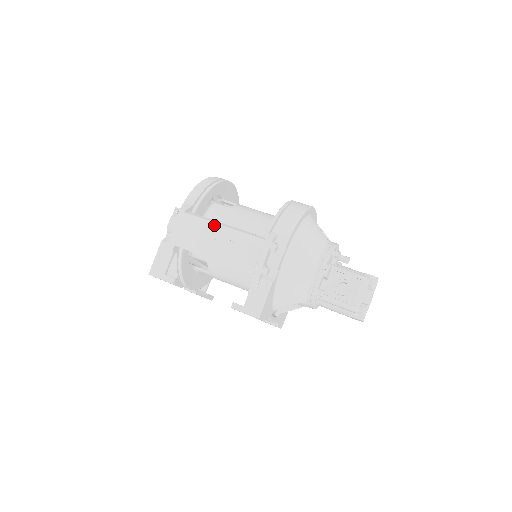
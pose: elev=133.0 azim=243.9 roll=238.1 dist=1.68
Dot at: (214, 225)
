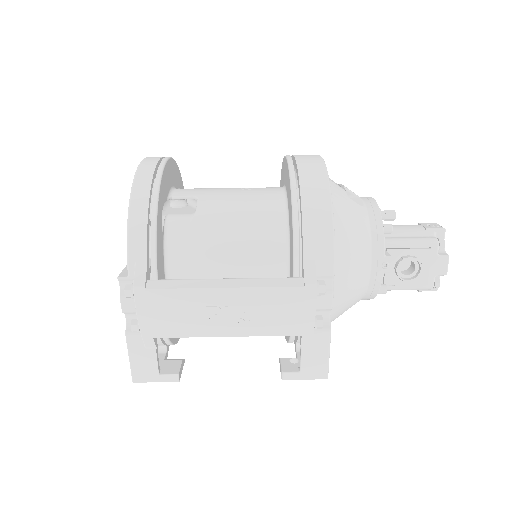
Dot at: (208, 292)
